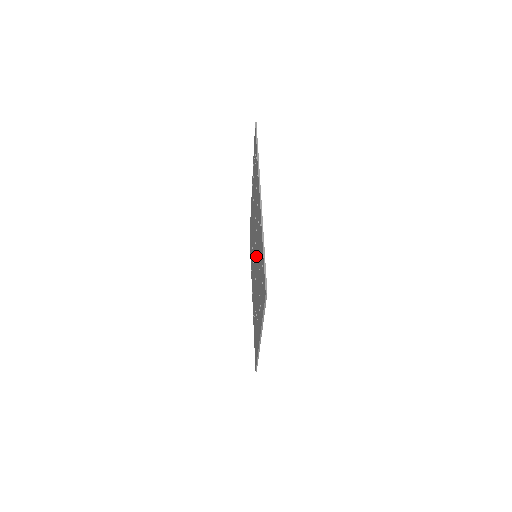
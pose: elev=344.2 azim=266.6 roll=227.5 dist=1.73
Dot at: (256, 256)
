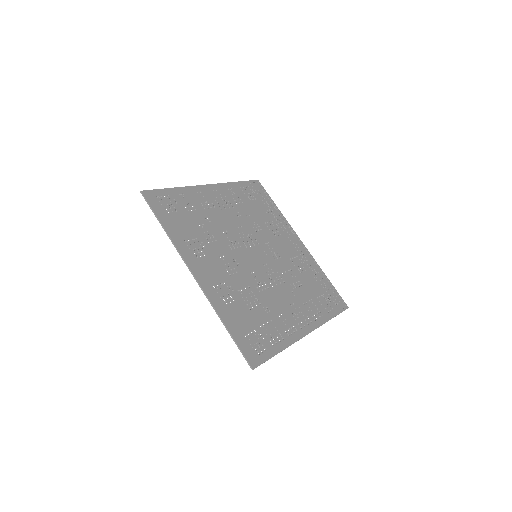
Dot at: (240, 245)
